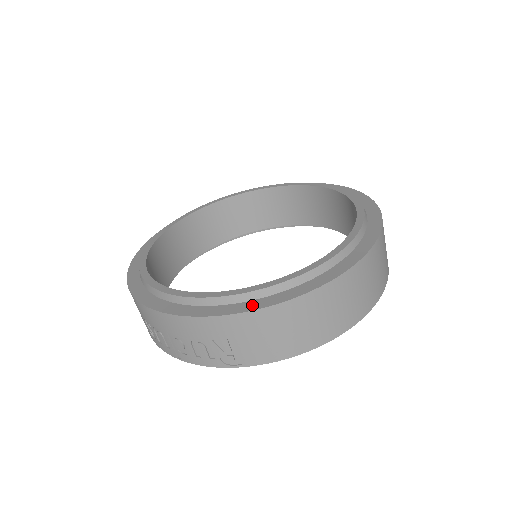
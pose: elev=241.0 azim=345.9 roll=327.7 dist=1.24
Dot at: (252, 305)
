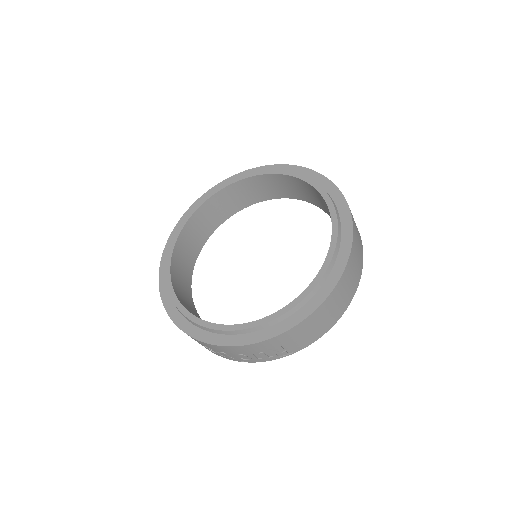
Dot at: (292, 321)
